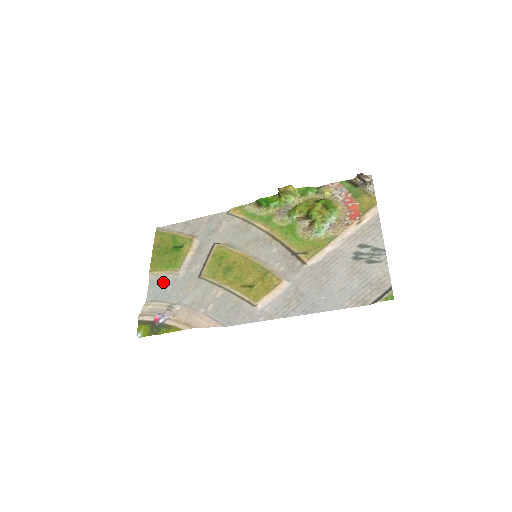
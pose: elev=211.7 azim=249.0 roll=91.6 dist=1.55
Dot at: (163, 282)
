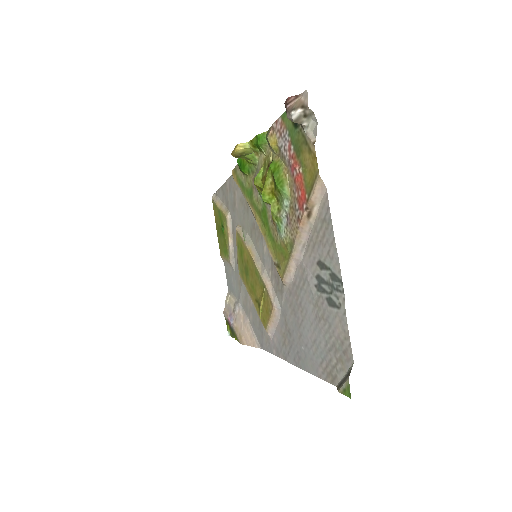
Dot at: (229, 270)
